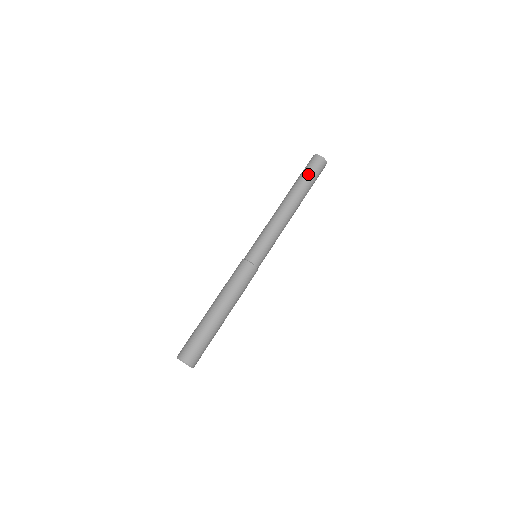
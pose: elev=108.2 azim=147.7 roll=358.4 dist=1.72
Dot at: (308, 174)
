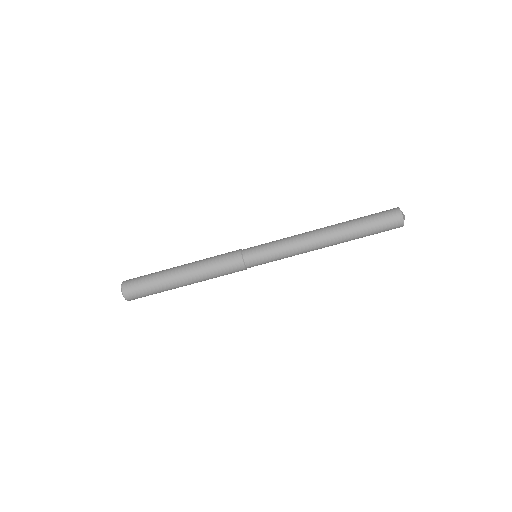
Dot at: (370, 218)
